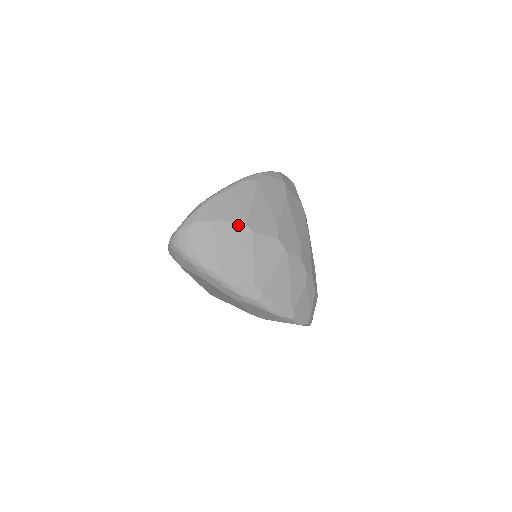
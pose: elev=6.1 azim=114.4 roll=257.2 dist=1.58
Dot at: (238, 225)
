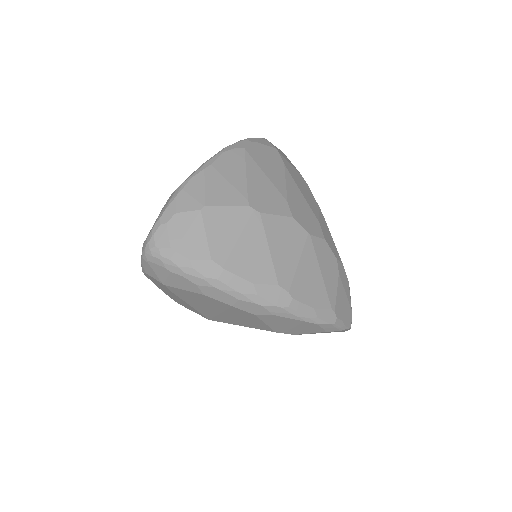
Dot at: (237, 207)
